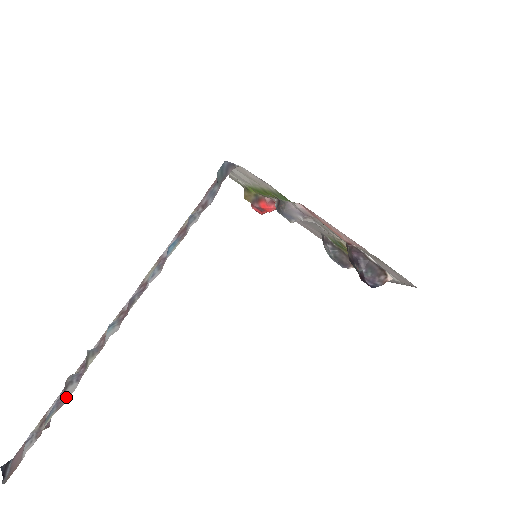
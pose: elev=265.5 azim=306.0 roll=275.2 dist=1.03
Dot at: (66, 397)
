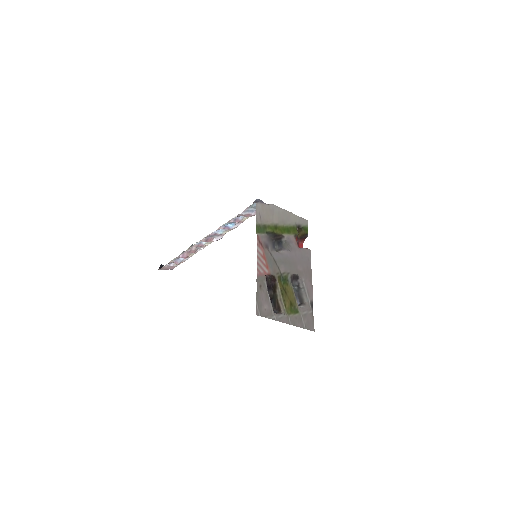
Dot at: (179, 255)
